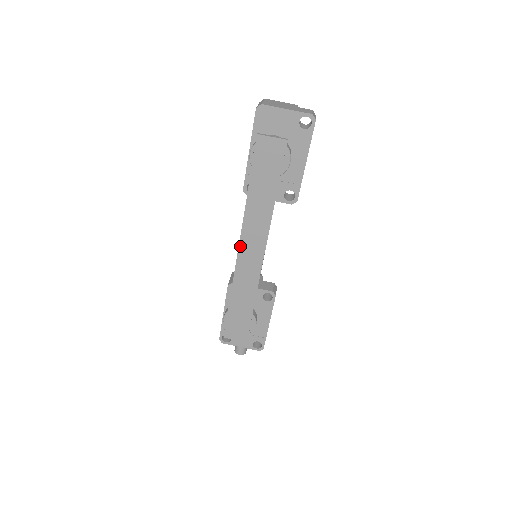
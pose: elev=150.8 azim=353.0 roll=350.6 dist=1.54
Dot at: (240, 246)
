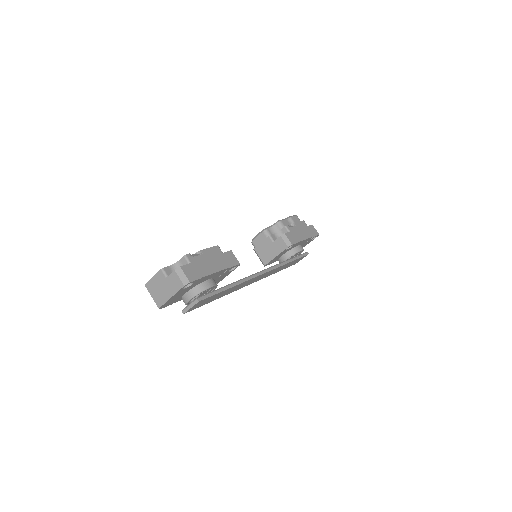
Dot at: occluded
